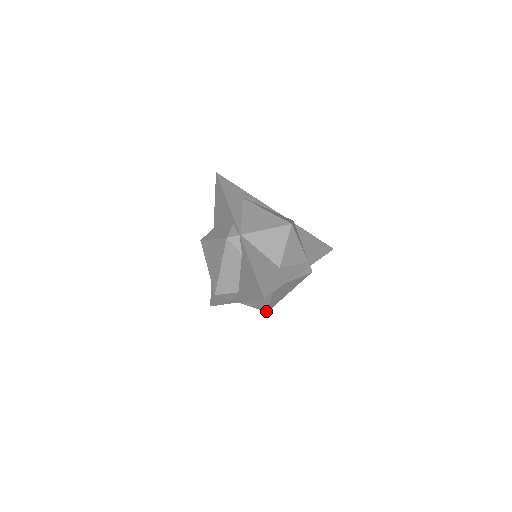
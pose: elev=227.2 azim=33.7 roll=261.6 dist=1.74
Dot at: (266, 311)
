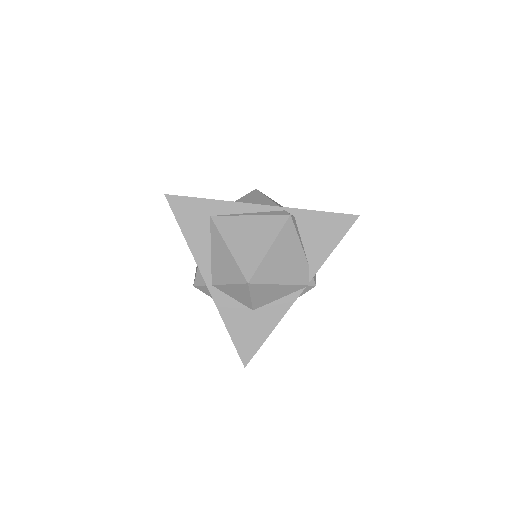
Dot at: (246, 283)
